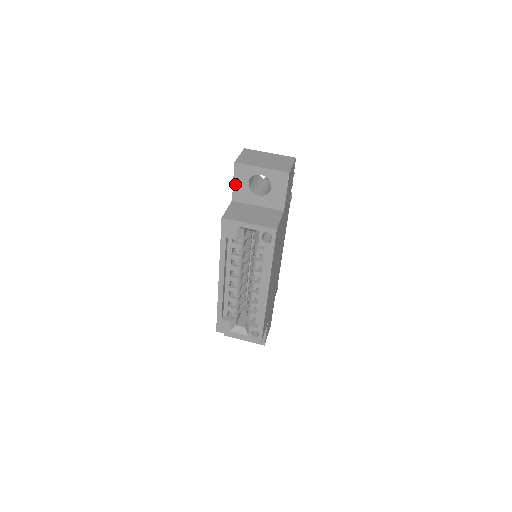
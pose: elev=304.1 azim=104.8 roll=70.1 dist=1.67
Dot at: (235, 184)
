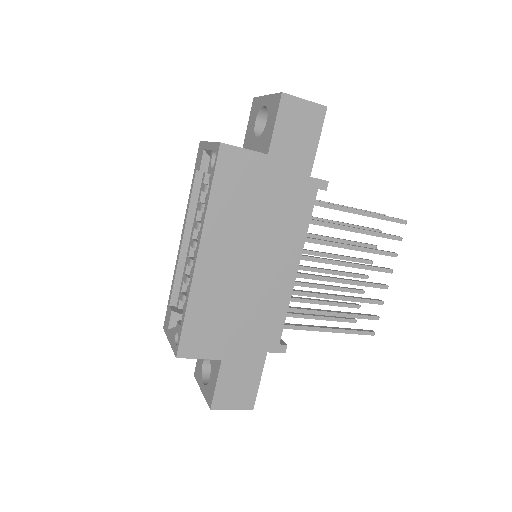
Dot at: (248, 127)
